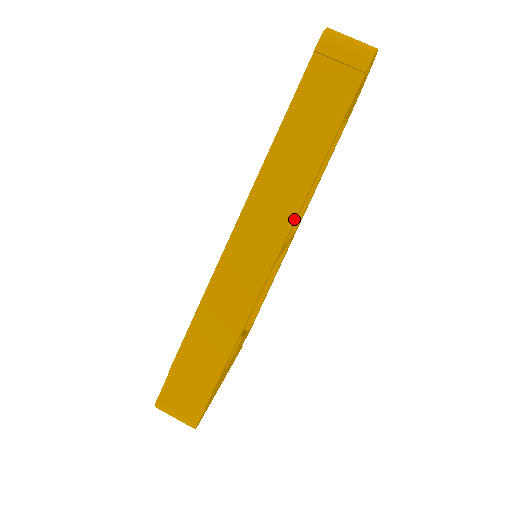
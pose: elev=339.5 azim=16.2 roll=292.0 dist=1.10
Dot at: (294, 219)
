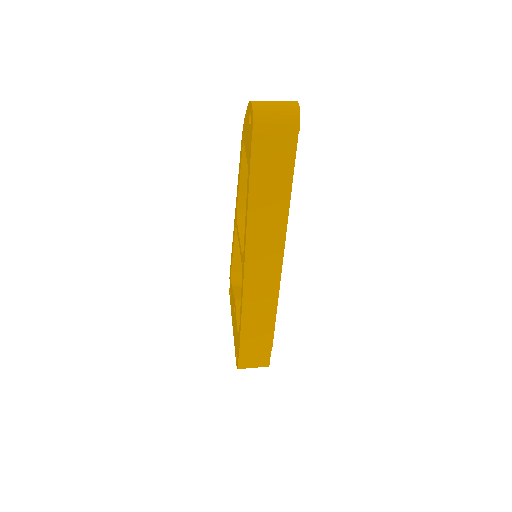
Dot at: (284, 243)
